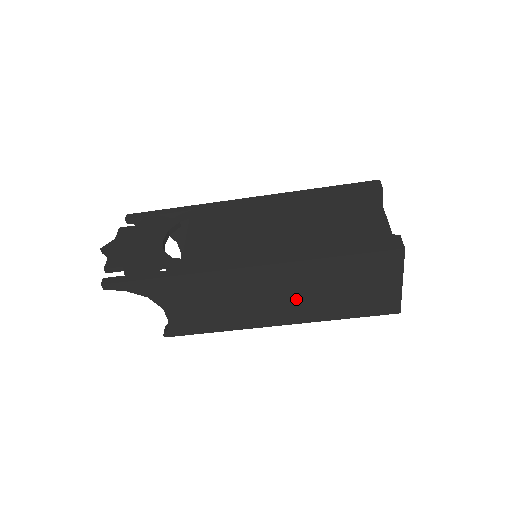
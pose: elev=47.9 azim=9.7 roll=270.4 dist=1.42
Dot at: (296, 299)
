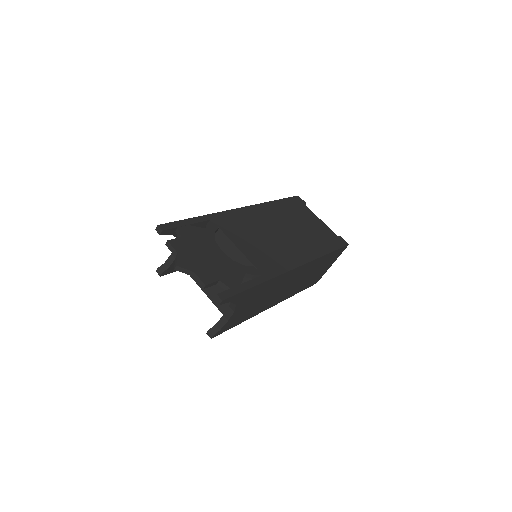
Dot at: (294, 285)
